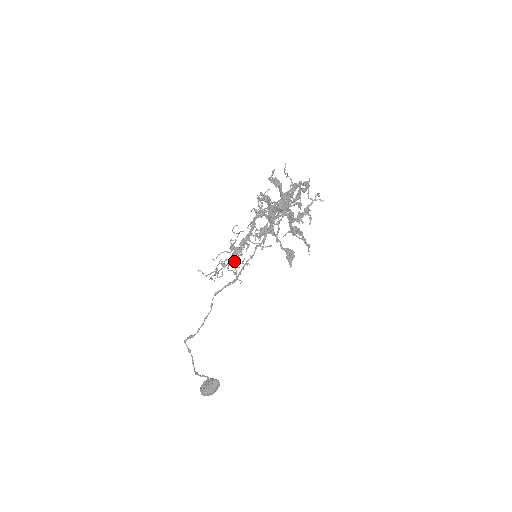
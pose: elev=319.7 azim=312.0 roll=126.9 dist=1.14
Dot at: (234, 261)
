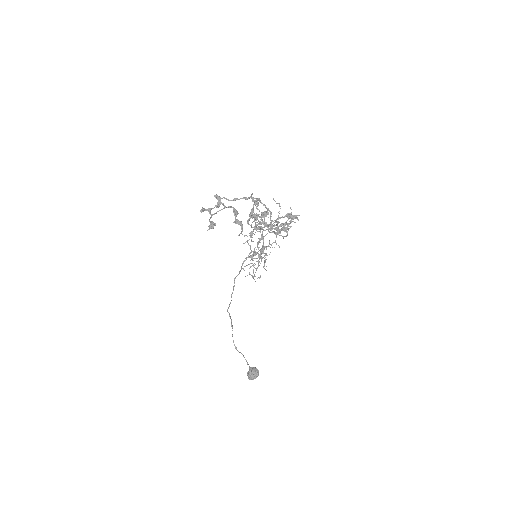
Dot at: occluded
